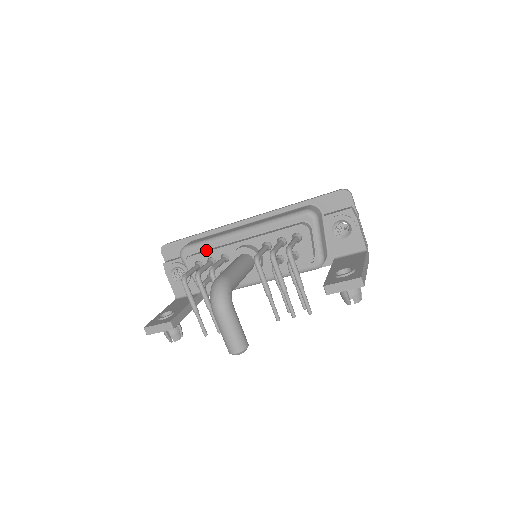
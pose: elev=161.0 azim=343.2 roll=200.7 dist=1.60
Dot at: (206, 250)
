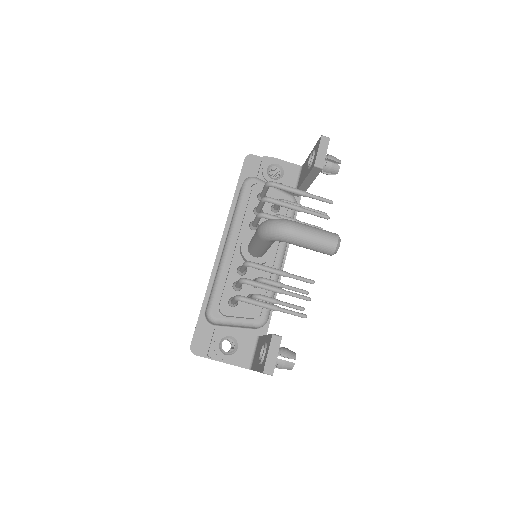
Dot at: (223, 288)
